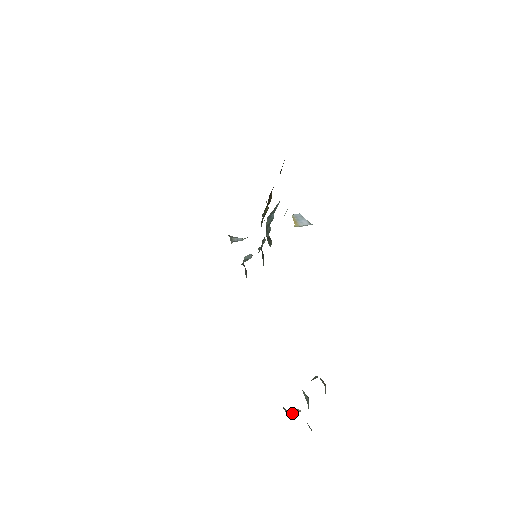
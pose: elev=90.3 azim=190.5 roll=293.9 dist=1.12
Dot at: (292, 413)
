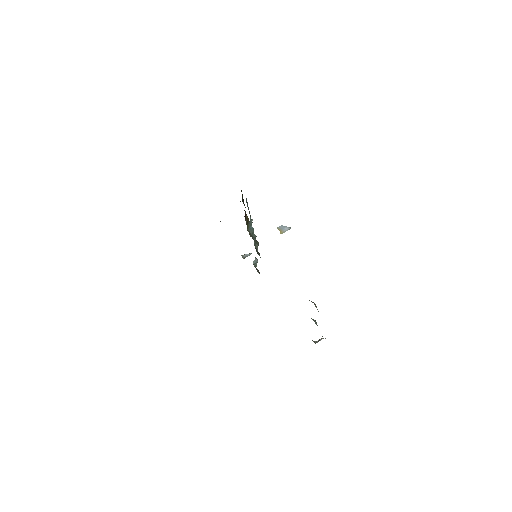
Dot at: (318, 341)
